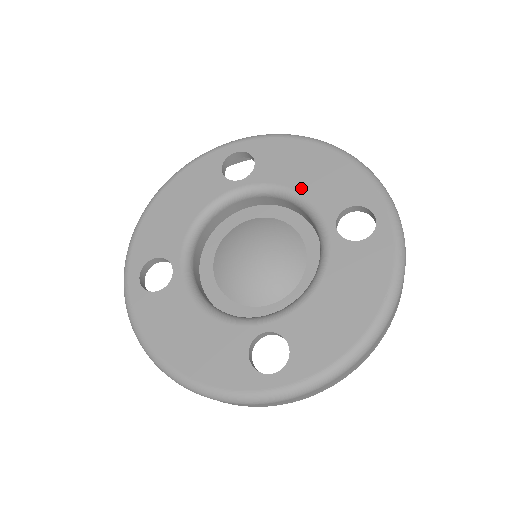
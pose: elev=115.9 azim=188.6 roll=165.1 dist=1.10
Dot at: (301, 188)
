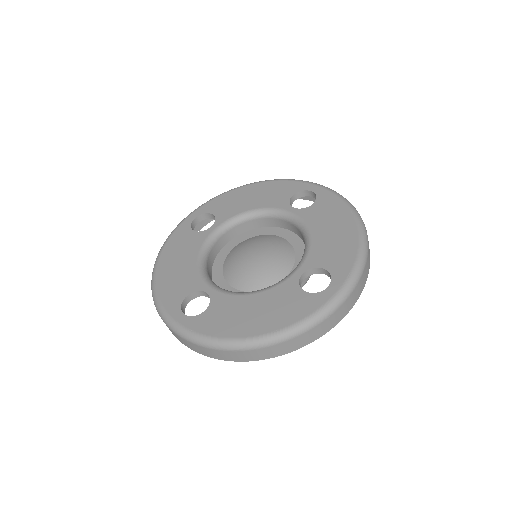
Dot at: (255, 206)
